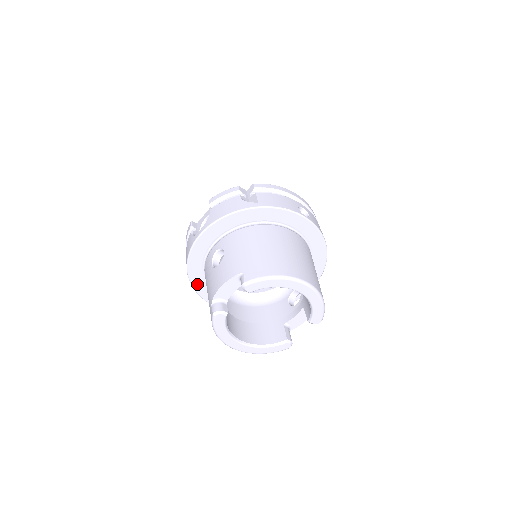
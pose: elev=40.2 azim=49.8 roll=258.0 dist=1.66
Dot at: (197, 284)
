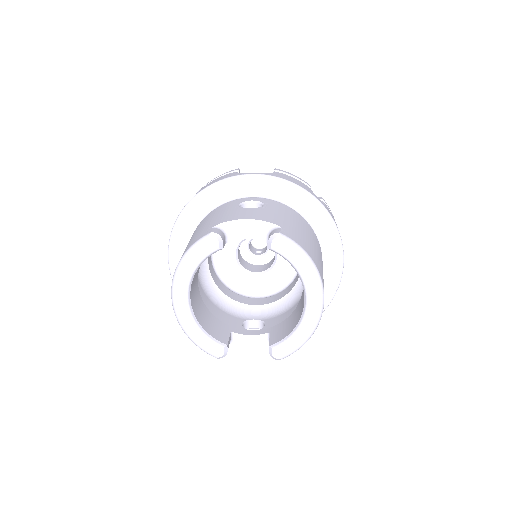
Dot at: (186, 217)
